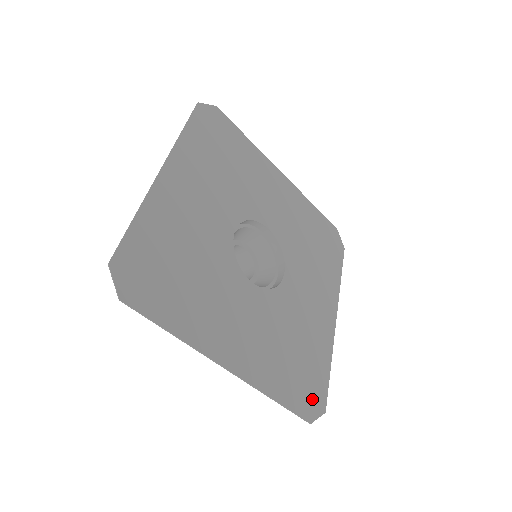
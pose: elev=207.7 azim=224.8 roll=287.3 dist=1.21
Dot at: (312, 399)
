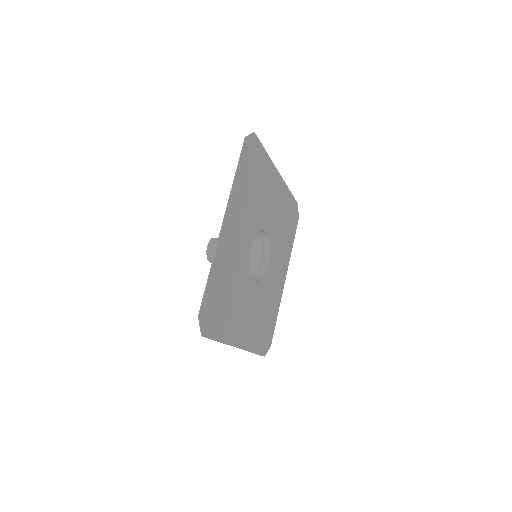
Dot at: (267, 342)
